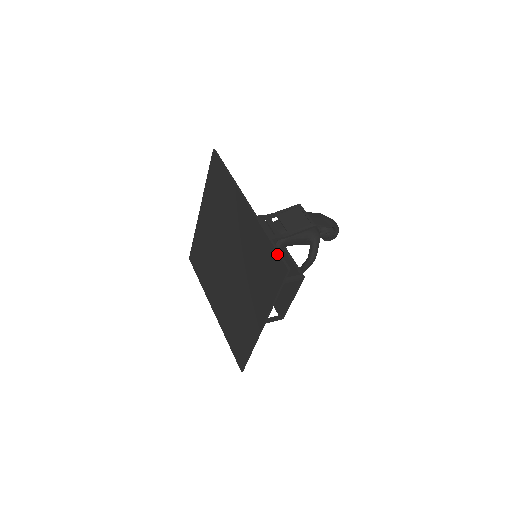
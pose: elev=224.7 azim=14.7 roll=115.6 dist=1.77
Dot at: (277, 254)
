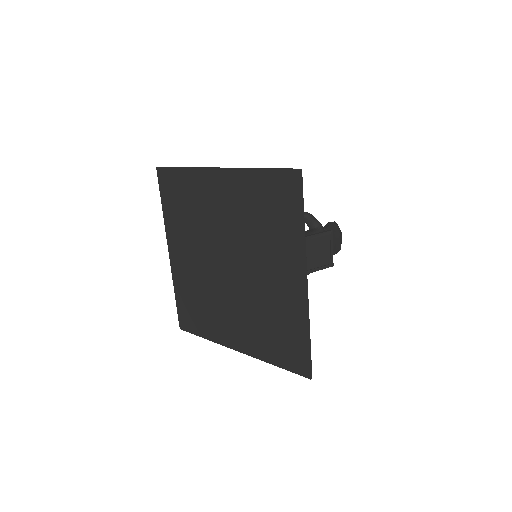
Dot at: (308, 358)
